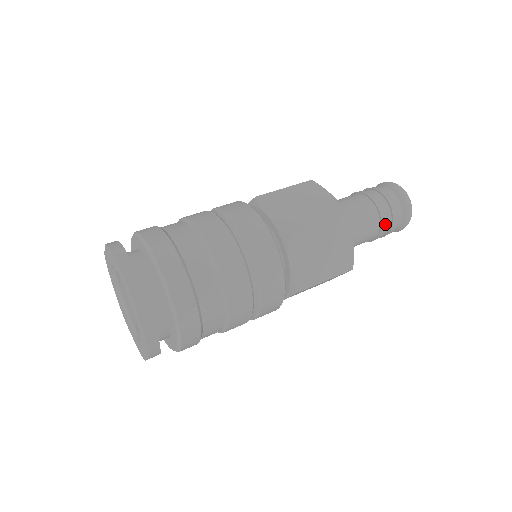
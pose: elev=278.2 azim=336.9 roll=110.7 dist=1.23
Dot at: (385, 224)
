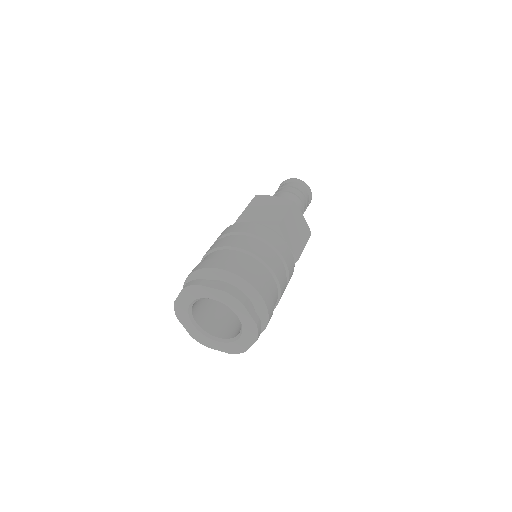
Dot at: occluded
